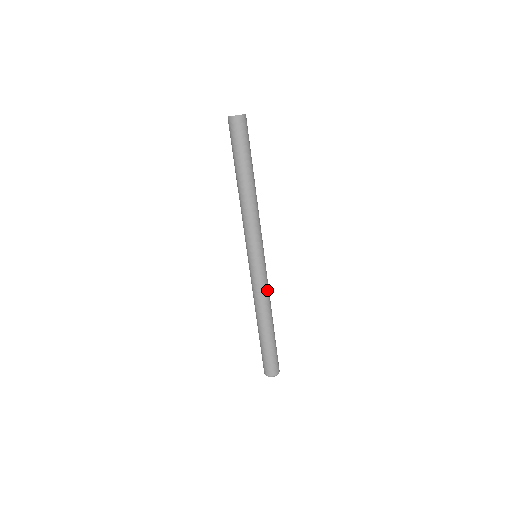
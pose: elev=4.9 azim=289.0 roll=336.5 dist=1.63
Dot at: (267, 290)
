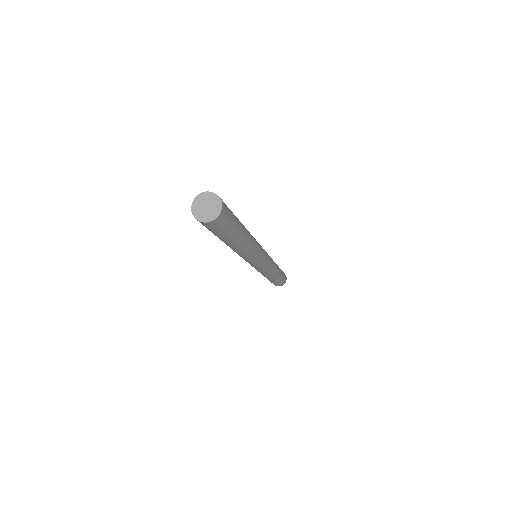
Dot at: (271, 269)
